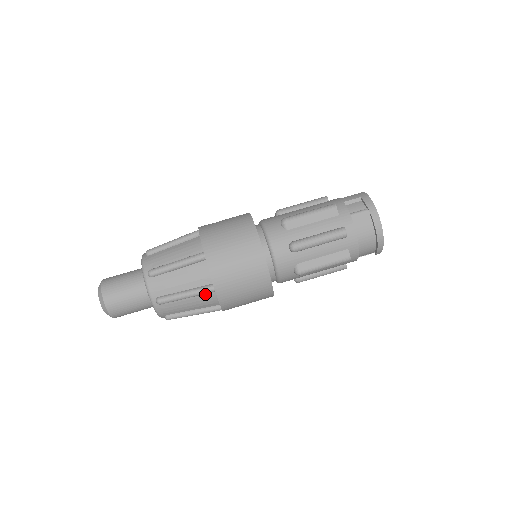
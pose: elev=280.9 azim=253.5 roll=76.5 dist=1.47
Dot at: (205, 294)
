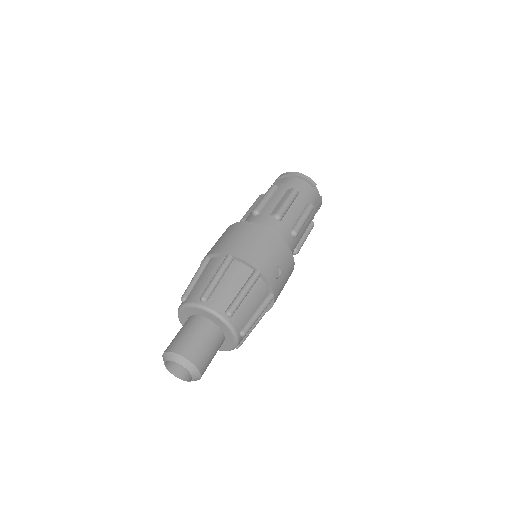
Dot at: (230, 268)
